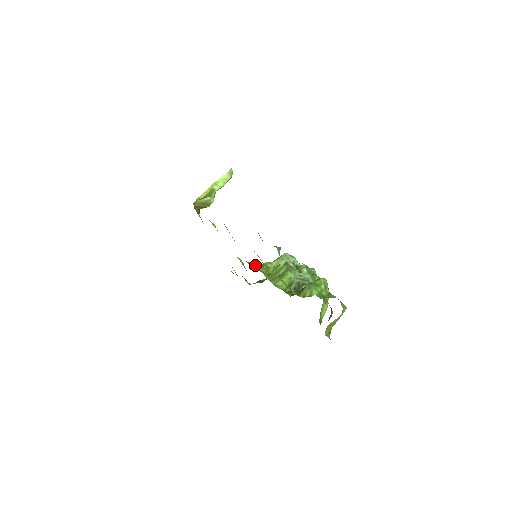
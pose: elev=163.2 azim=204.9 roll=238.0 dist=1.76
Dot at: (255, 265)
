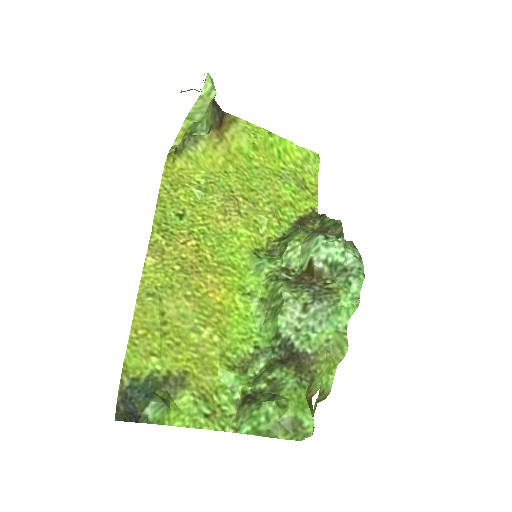
Dot at: (259, 265)
